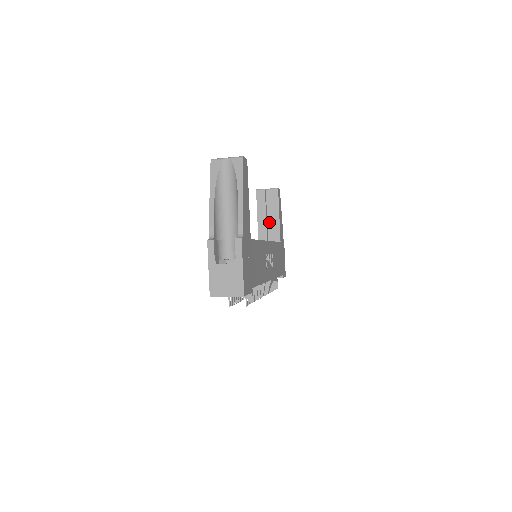
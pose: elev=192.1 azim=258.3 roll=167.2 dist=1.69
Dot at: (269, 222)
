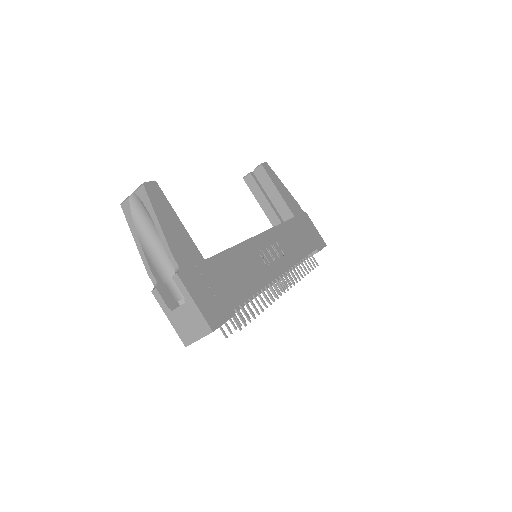
Dot at: occluded
